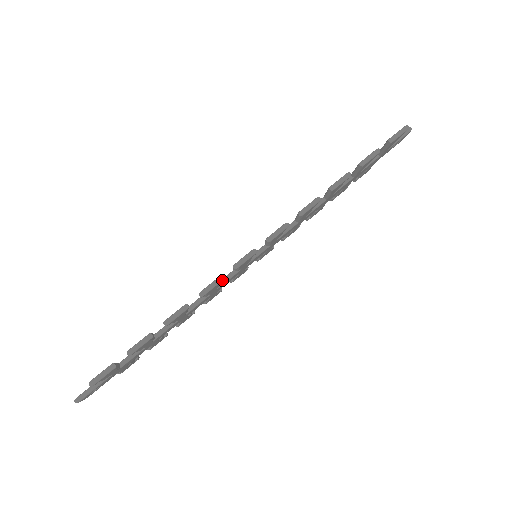
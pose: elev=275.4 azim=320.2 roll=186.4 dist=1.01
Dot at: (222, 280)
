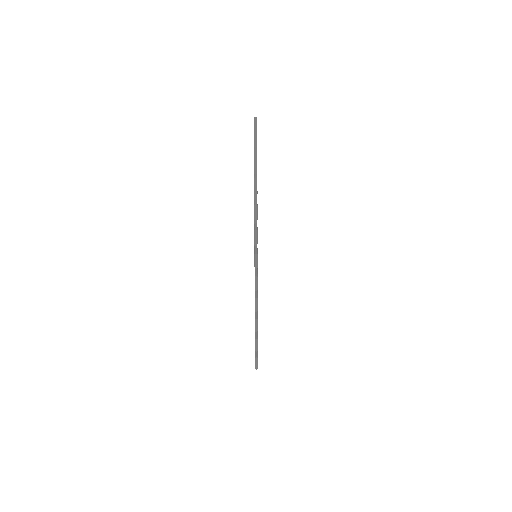
Dot at: (257, 299)
